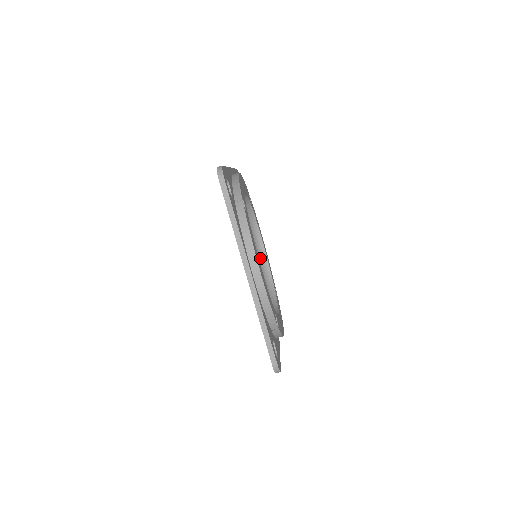
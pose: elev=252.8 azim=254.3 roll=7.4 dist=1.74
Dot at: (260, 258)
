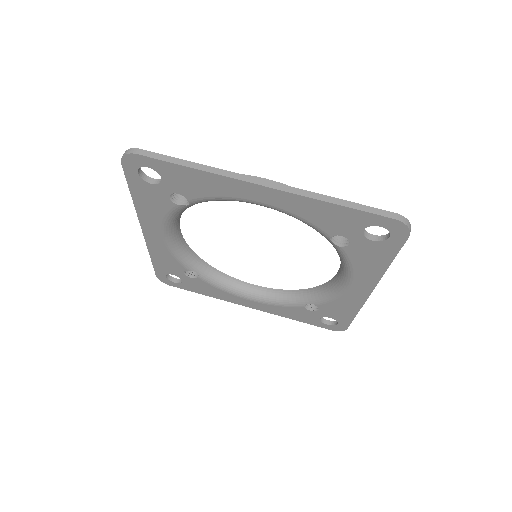
Dot at: (267, 298)
